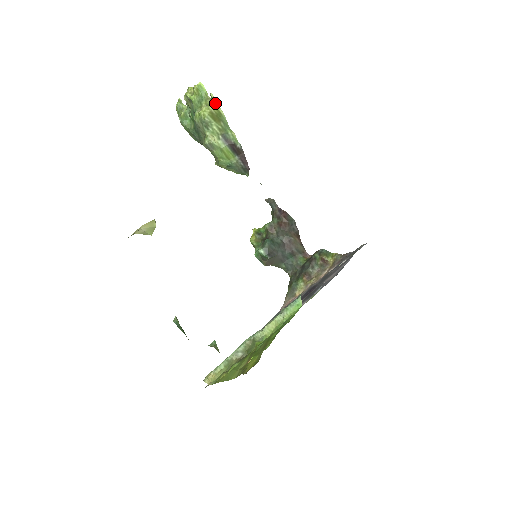
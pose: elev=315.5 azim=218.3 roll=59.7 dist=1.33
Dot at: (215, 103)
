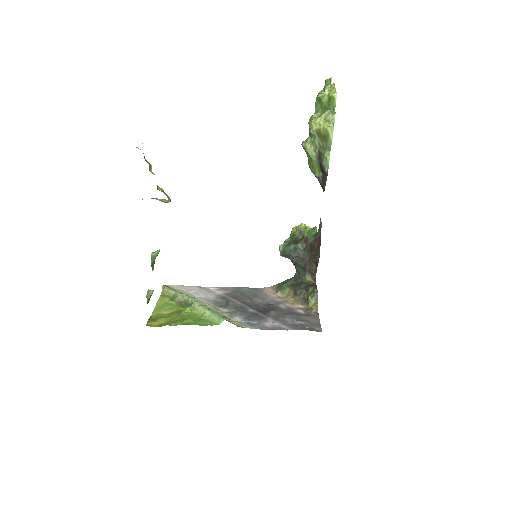
Dot at: (329, 125)
